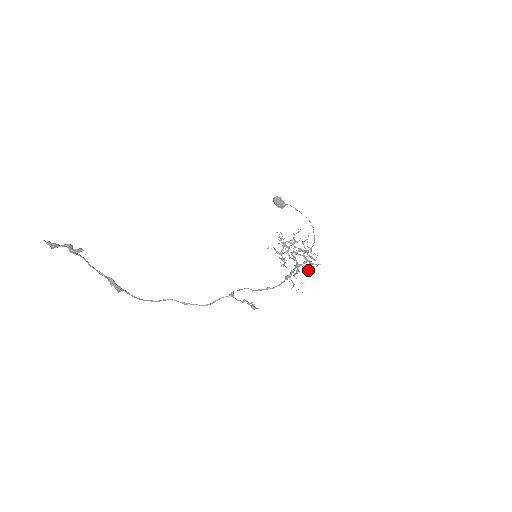
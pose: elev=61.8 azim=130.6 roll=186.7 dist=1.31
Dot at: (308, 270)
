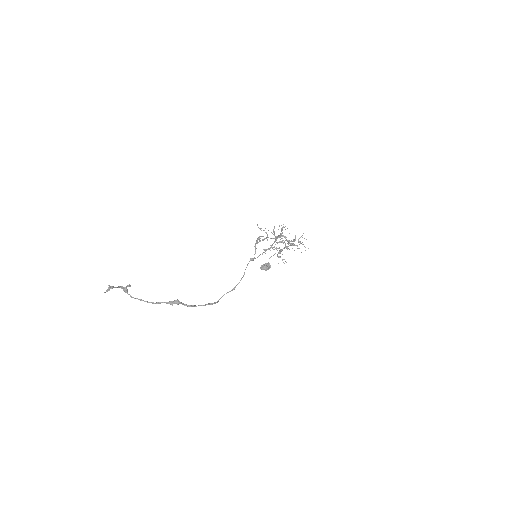
Dot at: occluded
